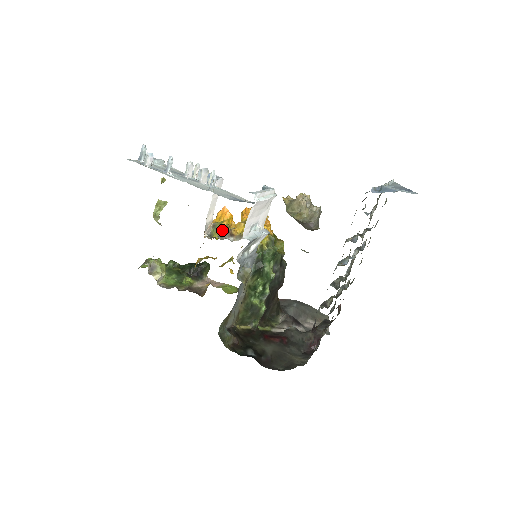
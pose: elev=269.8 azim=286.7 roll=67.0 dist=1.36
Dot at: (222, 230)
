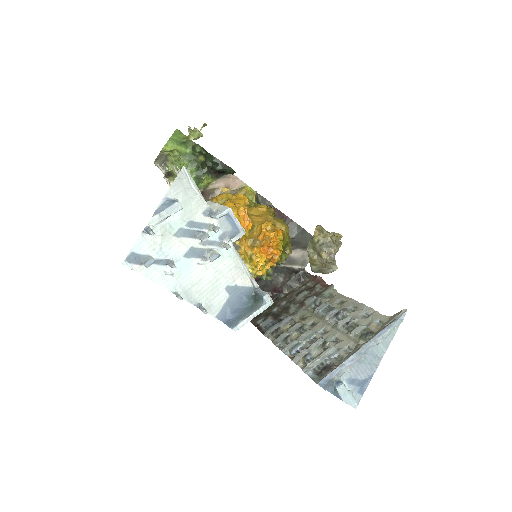
Dot at: occluded
